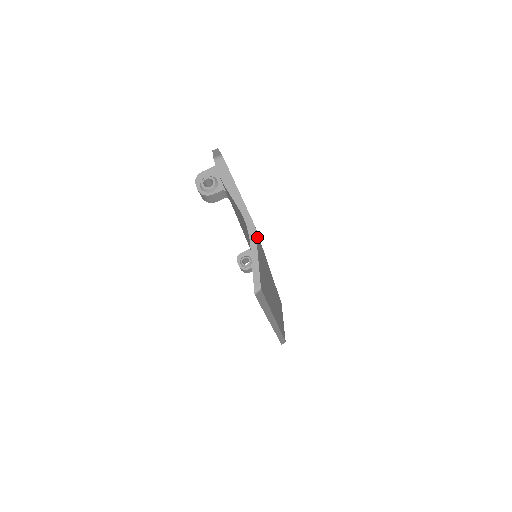
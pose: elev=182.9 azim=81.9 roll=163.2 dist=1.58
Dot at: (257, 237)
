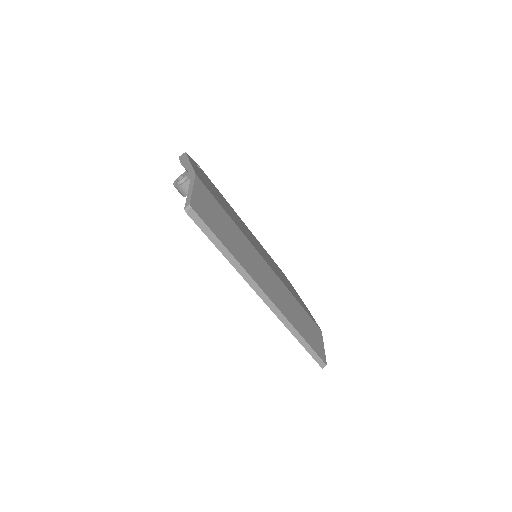
Dot at: (201, 185)
